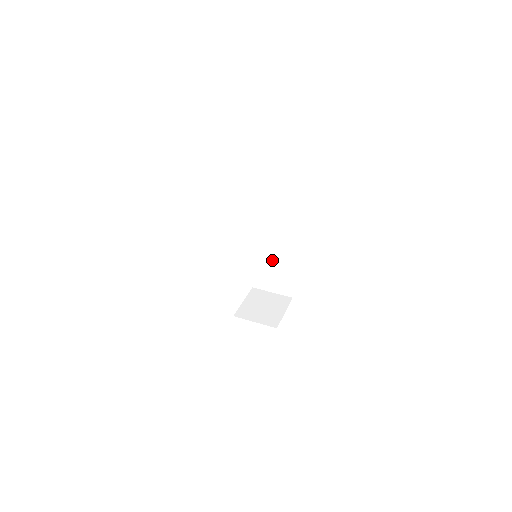
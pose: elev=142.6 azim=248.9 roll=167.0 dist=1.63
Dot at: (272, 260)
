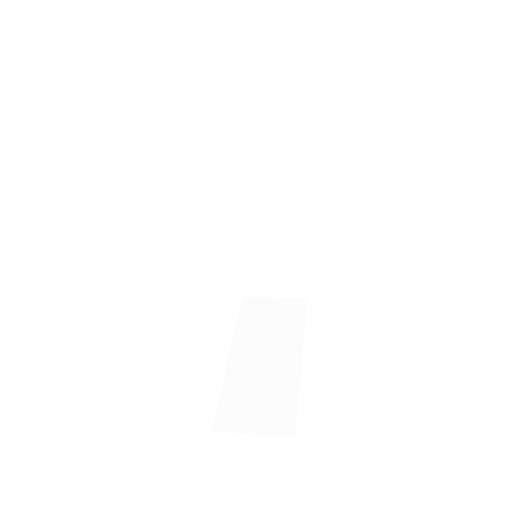
Dot at: (257, 371)
